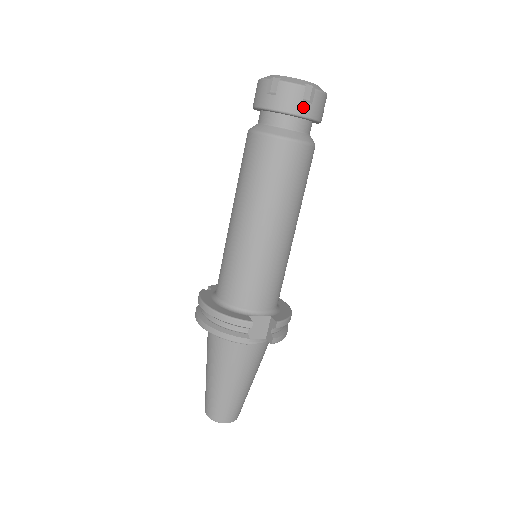
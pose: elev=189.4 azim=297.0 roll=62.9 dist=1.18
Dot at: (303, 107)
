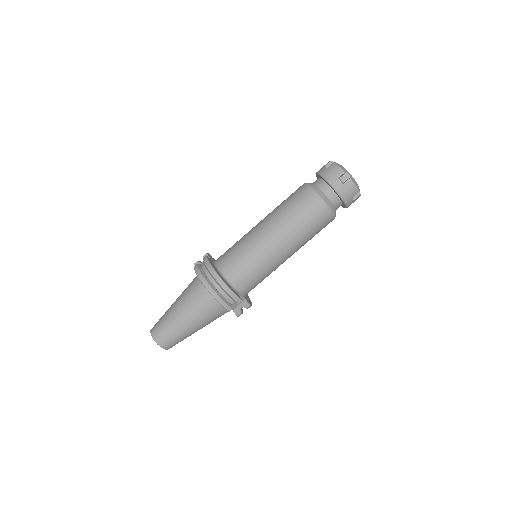
Dot at: (350, 200)
